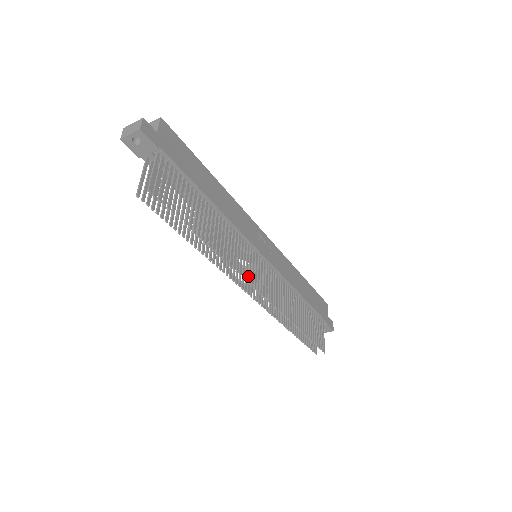
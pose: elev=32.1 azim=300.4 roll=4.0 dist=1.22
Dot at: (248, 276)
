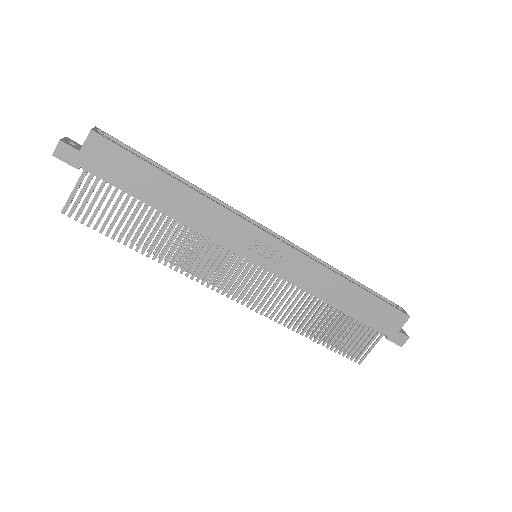
Dot at: (215, 281)
